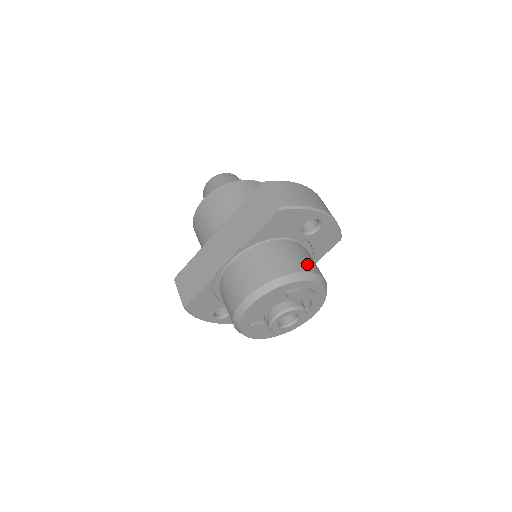
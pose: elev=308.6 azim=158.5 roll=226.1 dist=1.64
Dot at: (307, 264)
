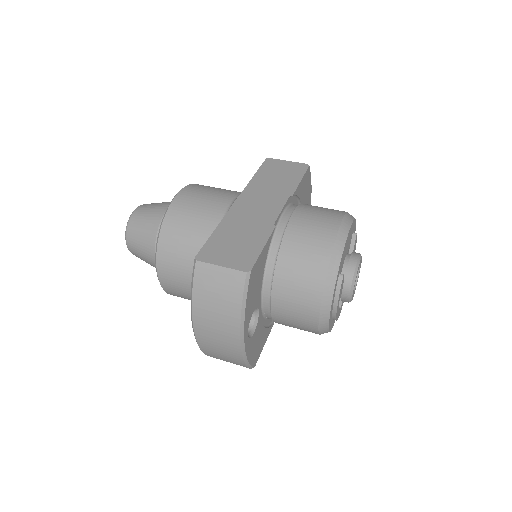
Dot at: occluded
